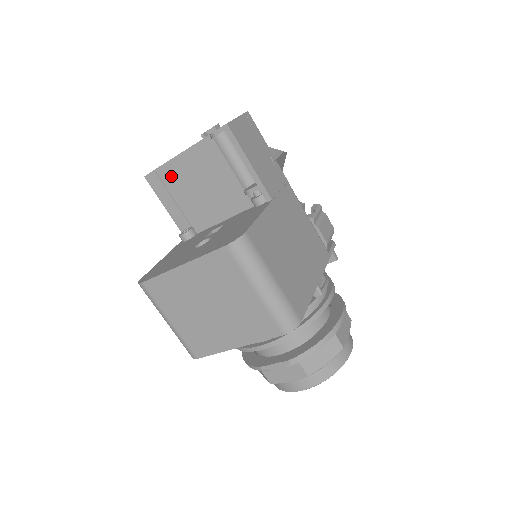
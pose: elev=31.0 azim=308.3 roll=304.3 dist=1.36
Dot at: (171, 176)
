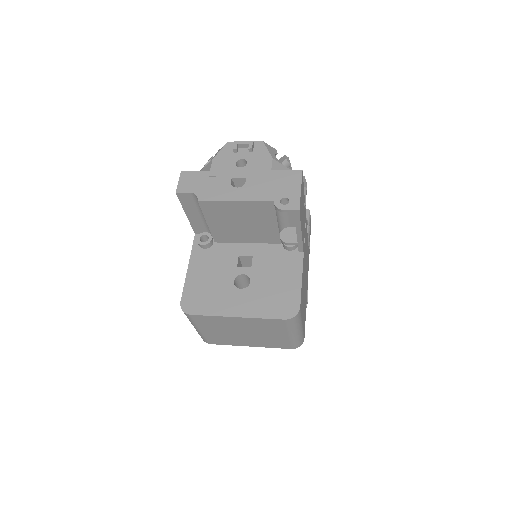
Dot at: (213, 209)
